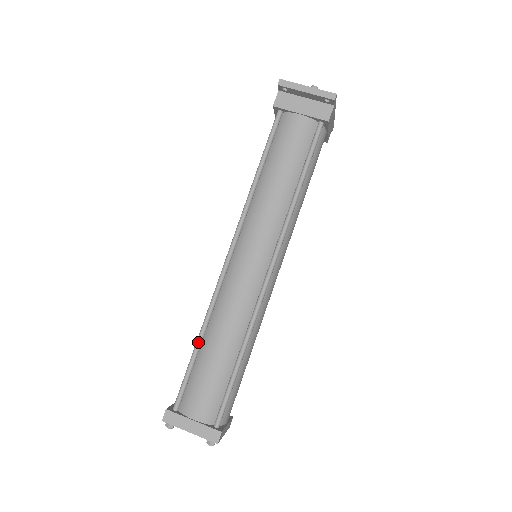
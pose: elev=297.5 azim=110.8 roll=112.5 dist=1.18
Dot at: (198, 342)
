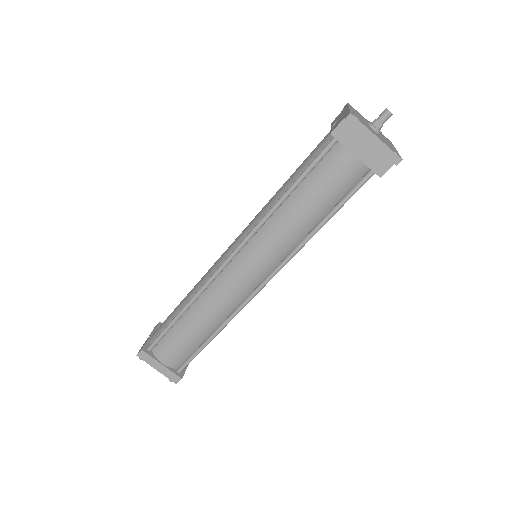
Dot at: (181, 314)
